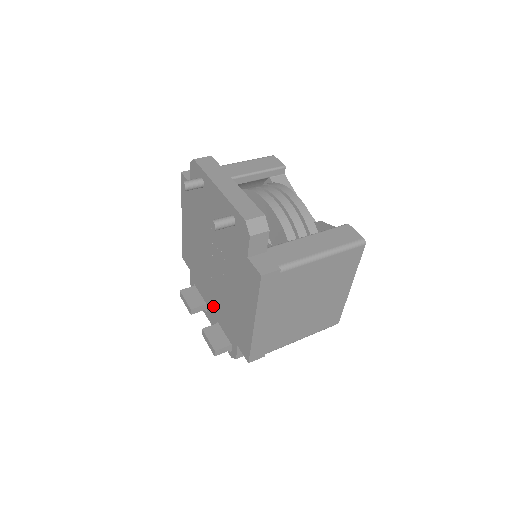
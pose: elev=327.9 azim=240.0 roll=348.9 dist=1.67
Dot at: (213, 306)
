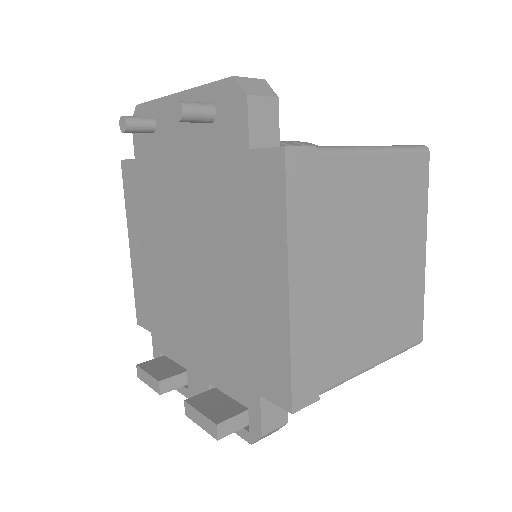
Dot at: (198, 357)
